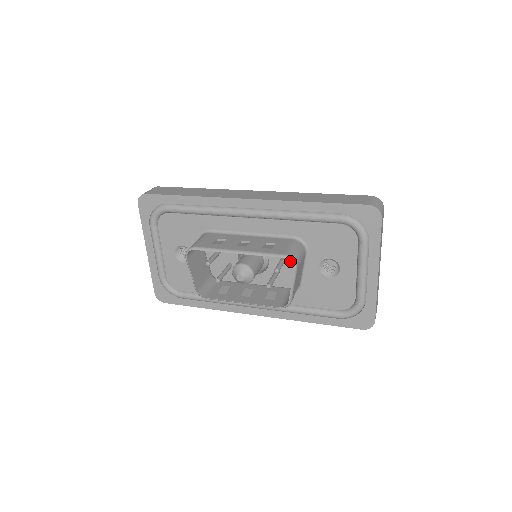
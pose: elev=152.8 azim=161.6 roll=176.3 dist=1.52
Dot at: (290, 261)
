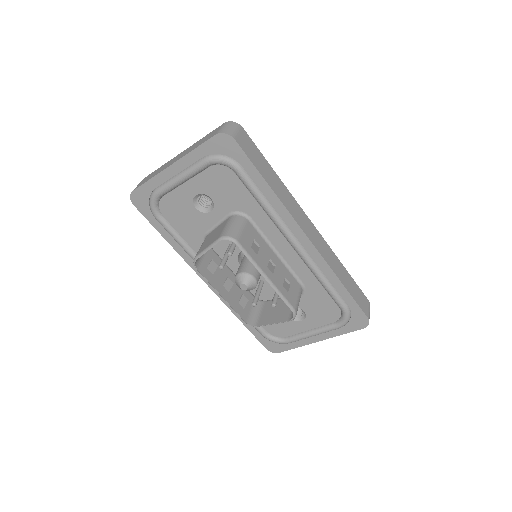
Dot at: (294, 316)
